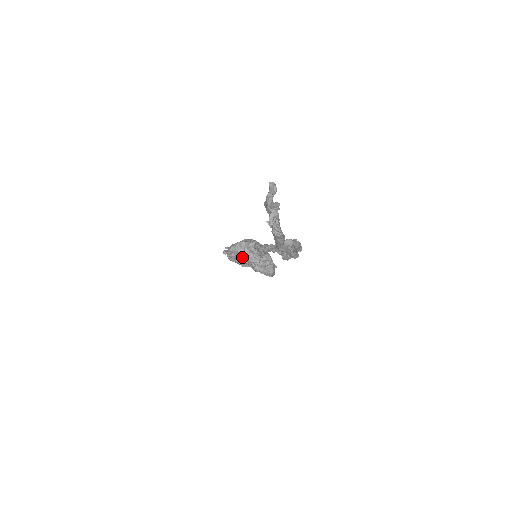
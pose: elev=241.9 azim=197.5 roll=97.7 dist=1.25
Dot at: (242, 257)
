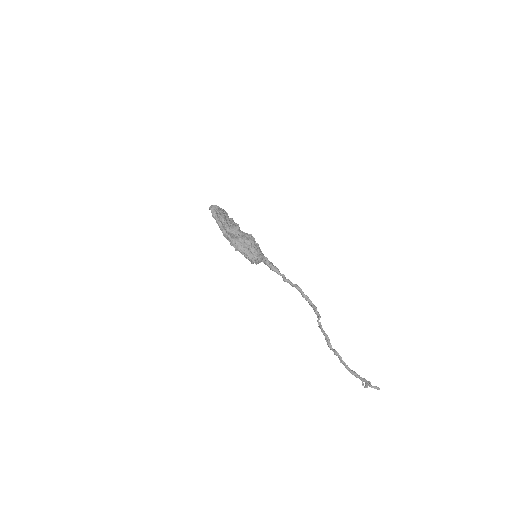
Dot at: (252, 261)
